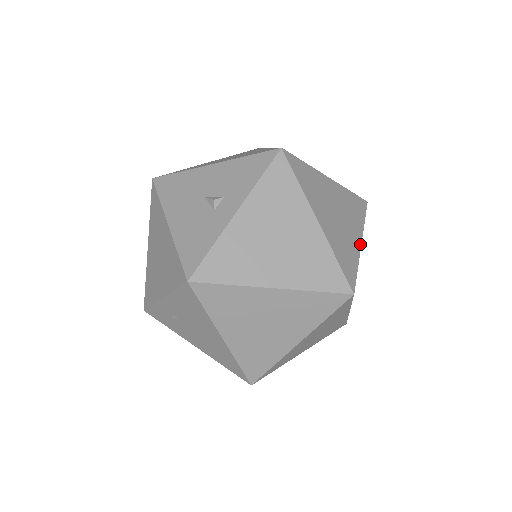
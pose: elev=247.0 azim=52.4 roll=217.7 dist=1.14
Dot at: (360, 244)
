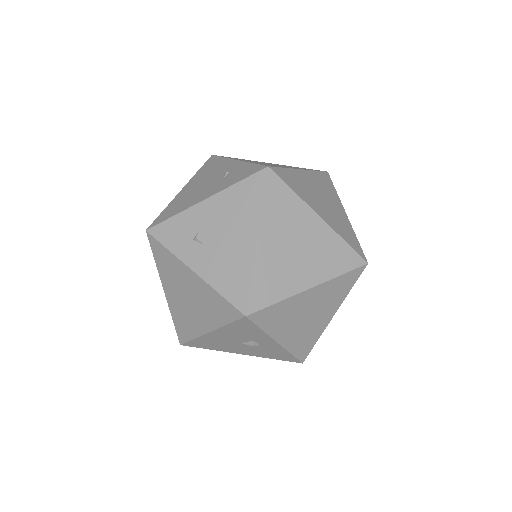
Dot at: (322, 221)
